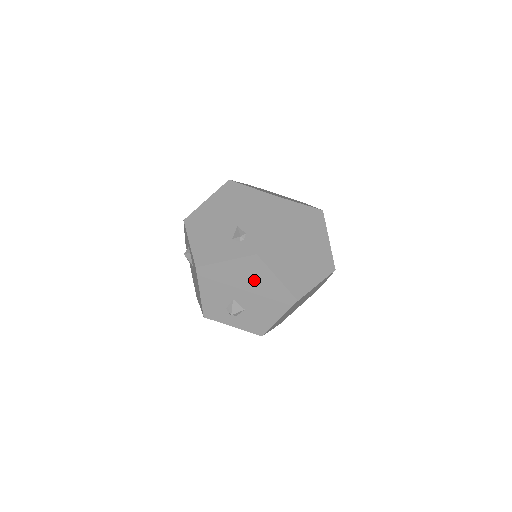
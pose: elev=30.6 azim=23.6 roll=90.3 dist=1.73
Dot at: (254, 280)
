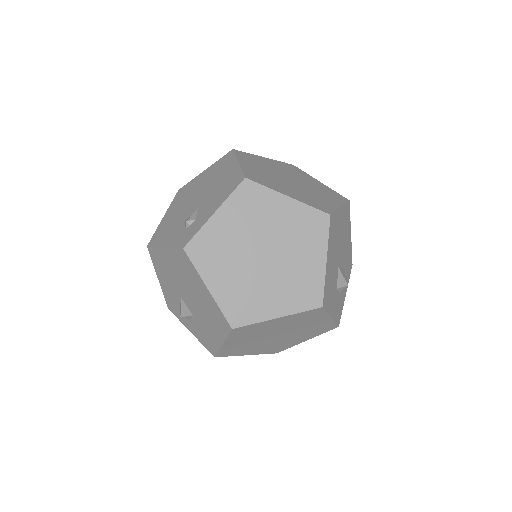
Dot at: (190, 282)
